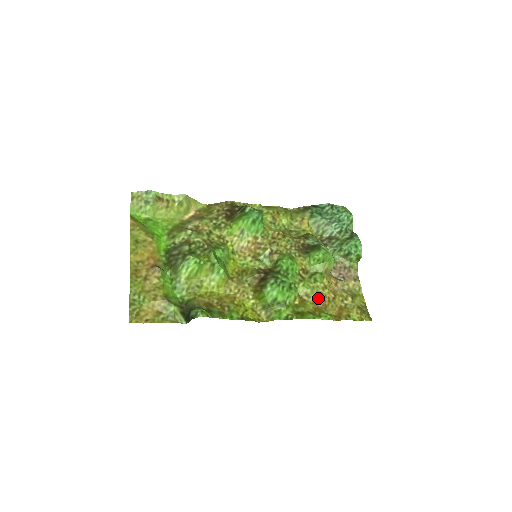
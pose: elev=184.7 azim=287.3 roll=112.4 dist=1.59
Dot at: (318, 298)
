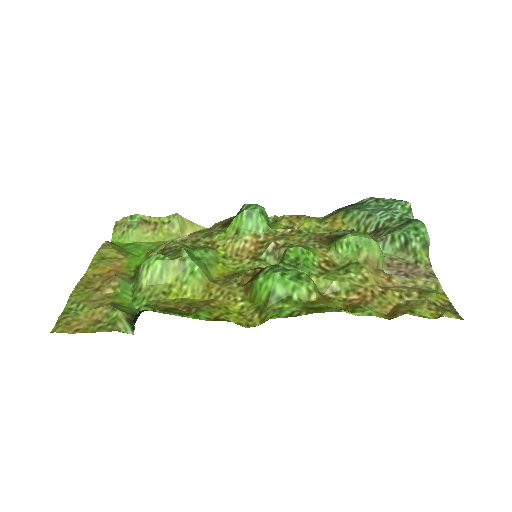
Dot at: (353, 293)
